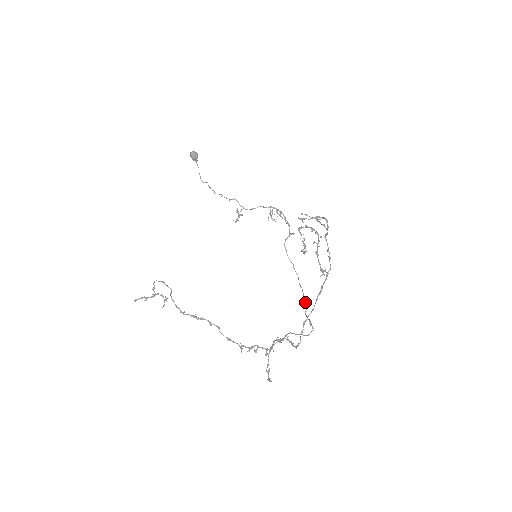
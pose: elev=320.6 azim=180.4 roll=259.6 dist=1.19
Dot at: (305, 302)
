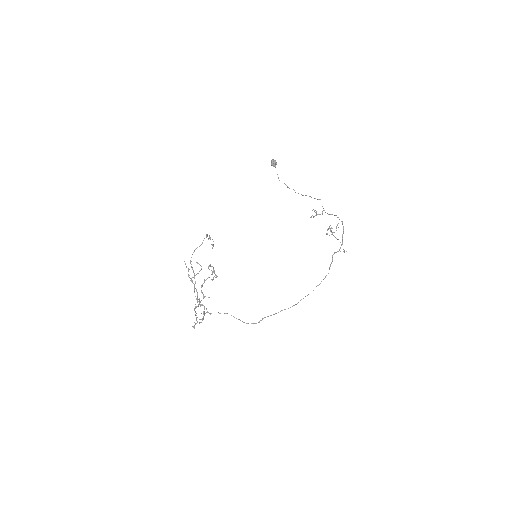
Dot at: occluded
